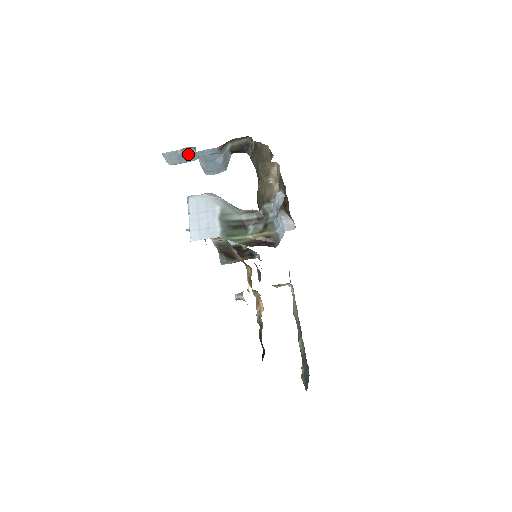
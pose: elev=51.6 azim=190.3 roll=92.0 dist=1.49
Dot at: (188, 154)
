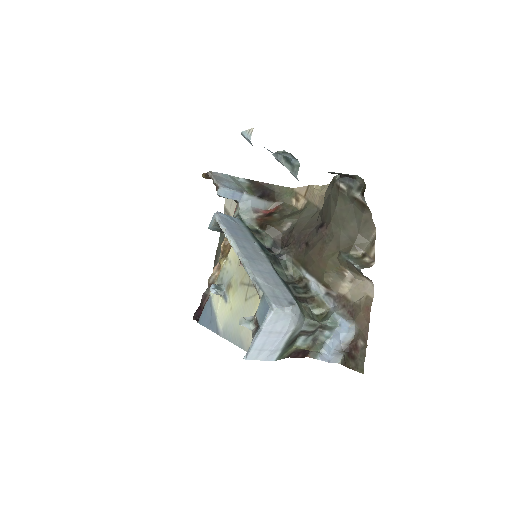
Dot at: (280, 153)
